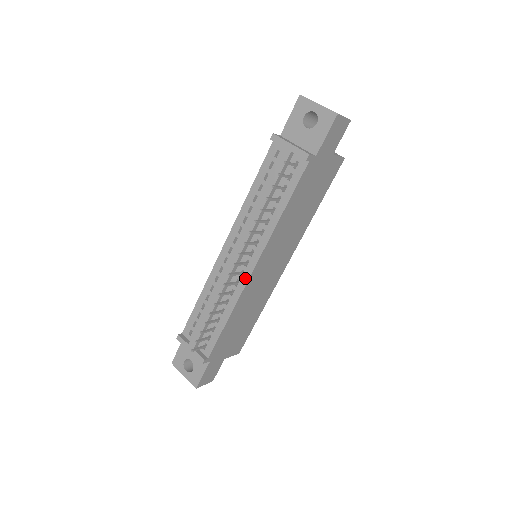
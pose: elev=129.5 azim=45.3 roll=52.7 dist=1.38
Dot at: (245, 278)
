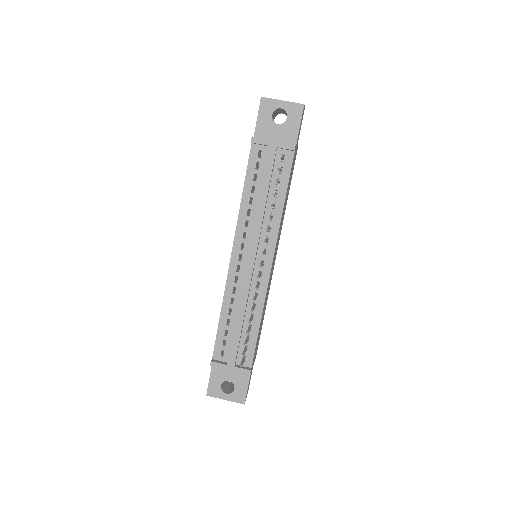
Dot at: (266, 276)
